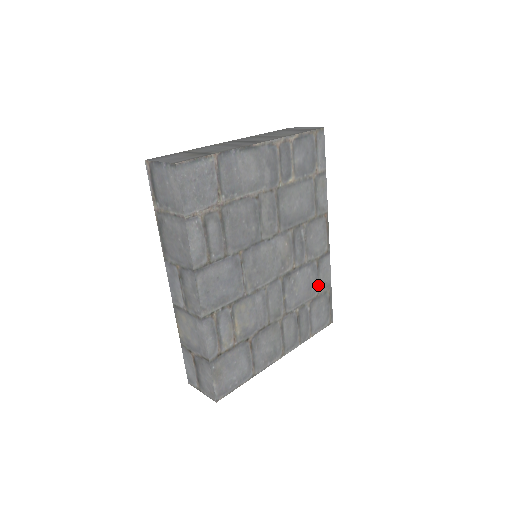
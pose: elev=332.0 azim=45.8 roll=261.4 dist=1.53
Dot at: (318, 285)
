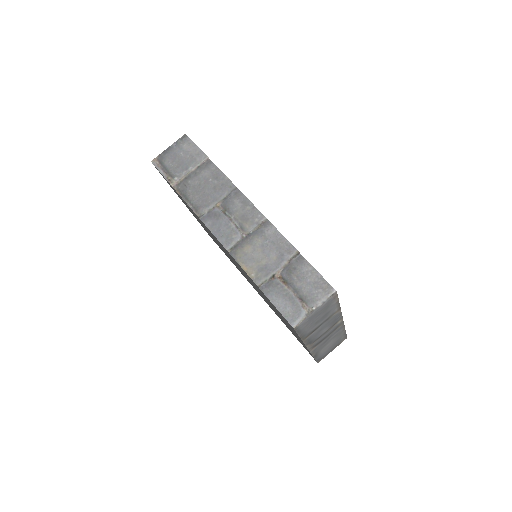
Dot at: occluded
